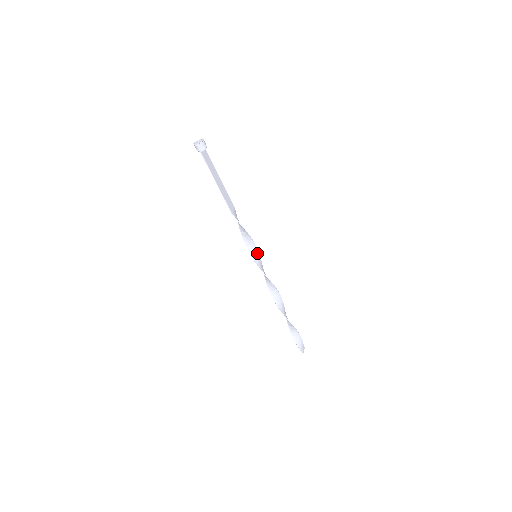
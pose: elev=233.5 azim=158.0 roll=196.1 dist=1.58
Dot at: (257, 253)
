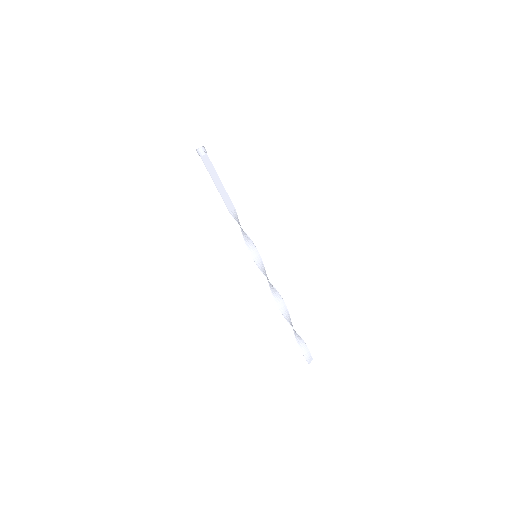
Dot at: (257, 253)
